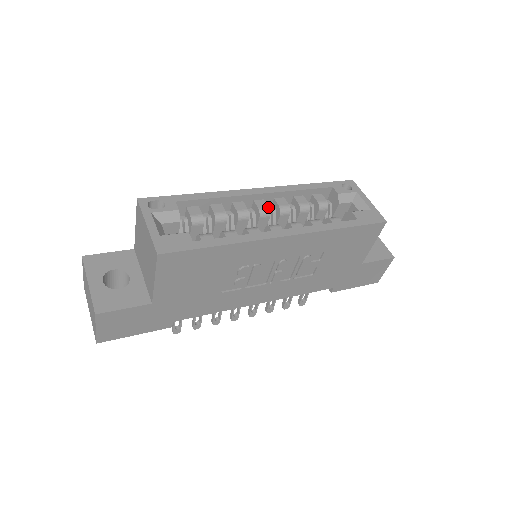
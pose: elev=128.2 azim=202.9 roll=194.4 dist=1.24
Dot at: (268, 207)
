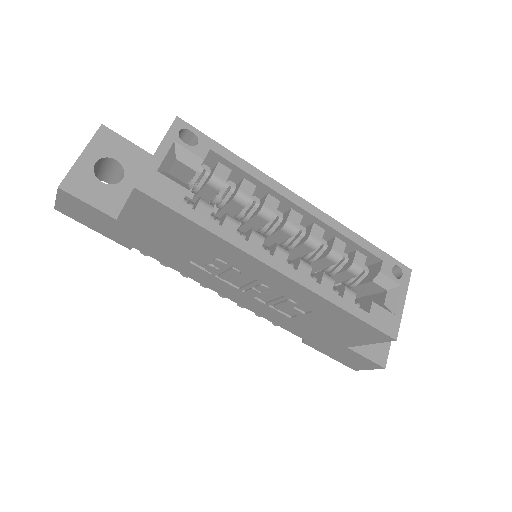
Dot at: (298, 227)
